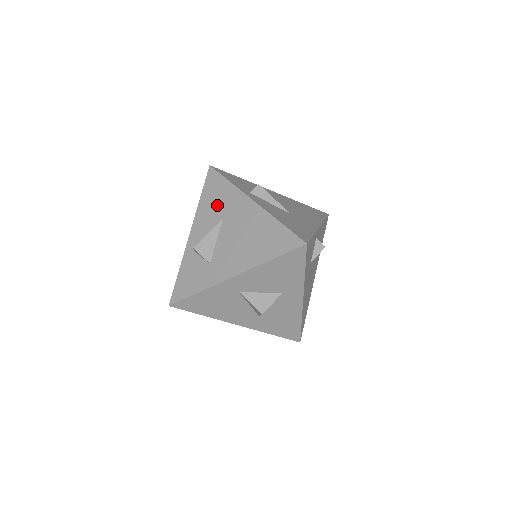
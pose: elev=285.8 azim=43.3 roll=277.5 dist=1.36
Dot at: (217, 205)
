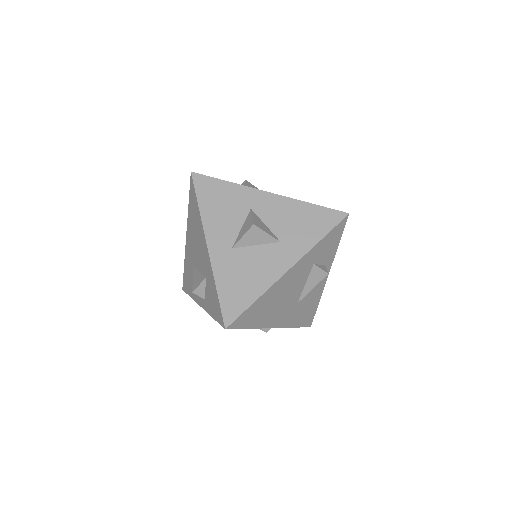
Dot at: (190, 276)
